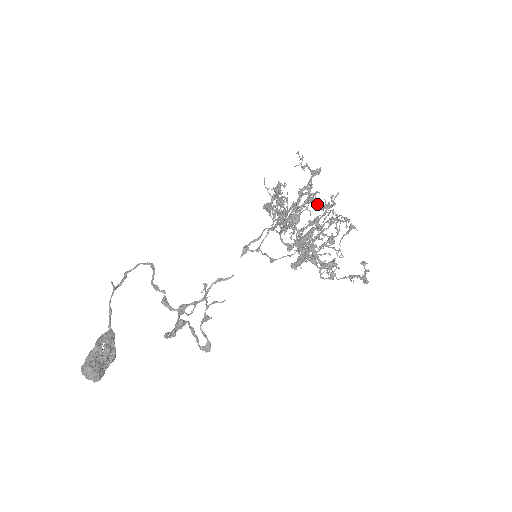
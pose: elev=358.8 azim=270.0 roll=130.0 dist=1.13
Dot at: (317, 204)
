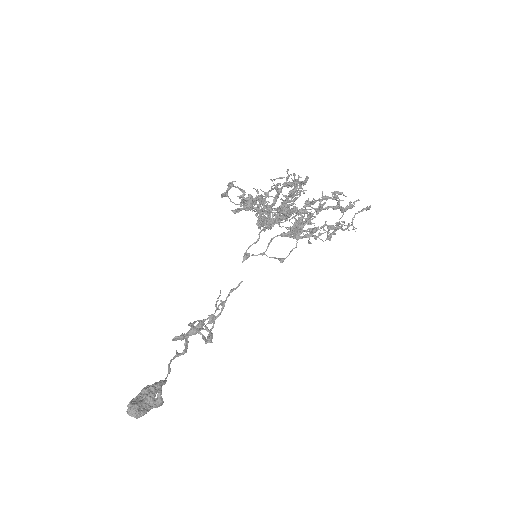
Dot at: occluded
